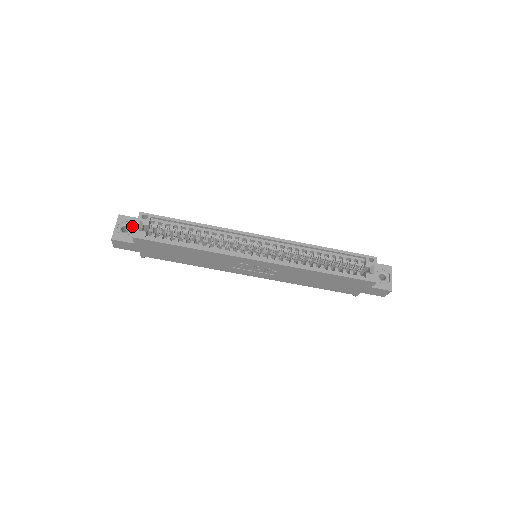
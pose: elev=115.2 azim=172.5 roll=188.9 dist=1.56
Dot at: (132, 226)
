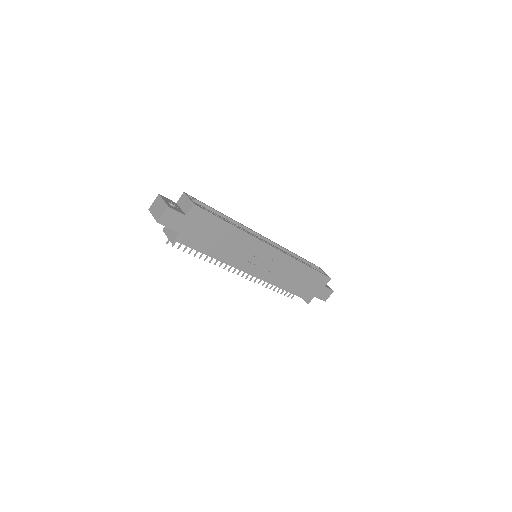
Dot at: (175, 205)
